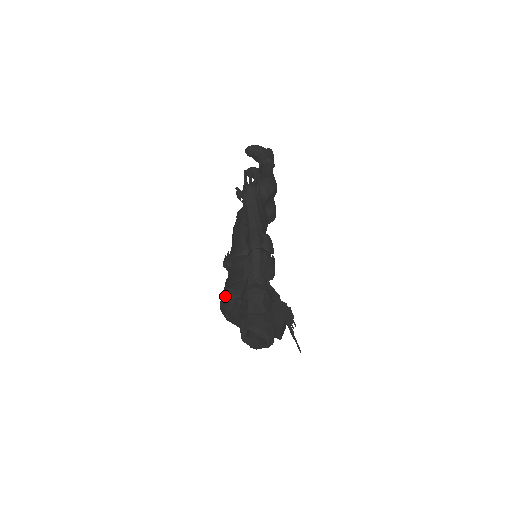
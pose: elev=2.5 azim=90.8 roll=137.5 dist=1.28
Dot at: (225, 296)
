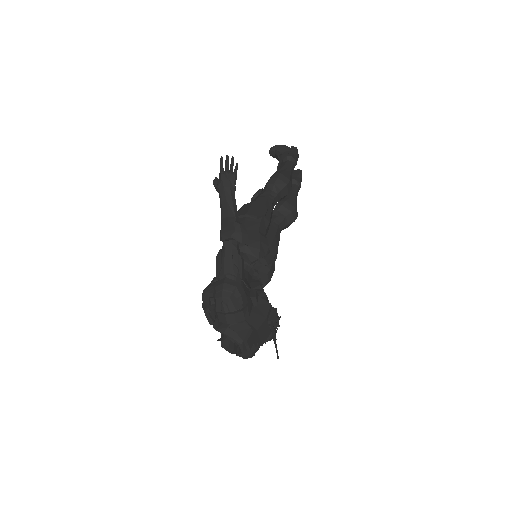
Dot at: (203, 296)
